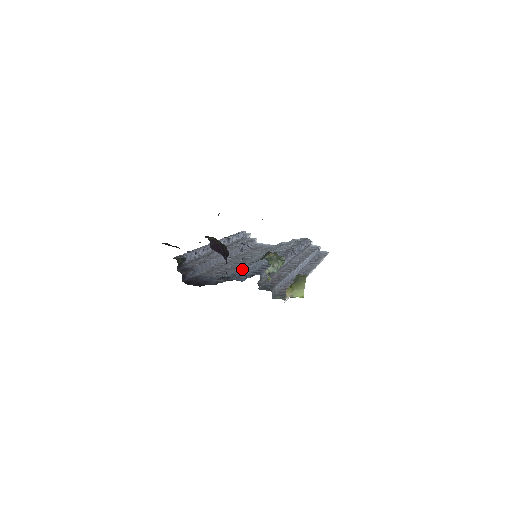
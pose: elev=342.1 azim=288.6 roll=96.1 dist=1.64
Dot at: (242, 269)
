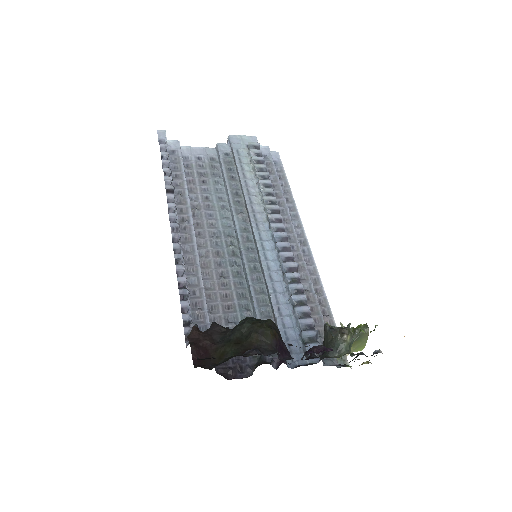
Dot at: (259, 299)
